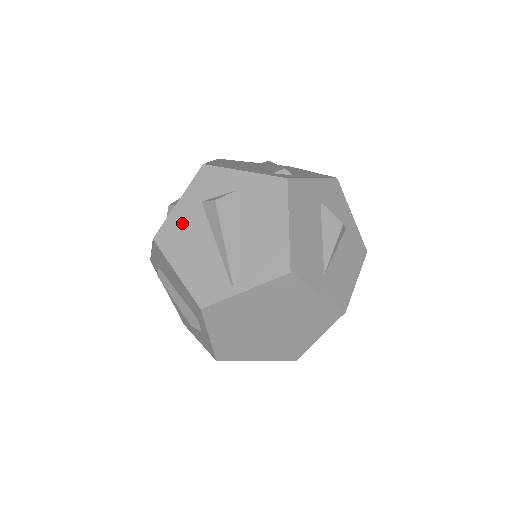
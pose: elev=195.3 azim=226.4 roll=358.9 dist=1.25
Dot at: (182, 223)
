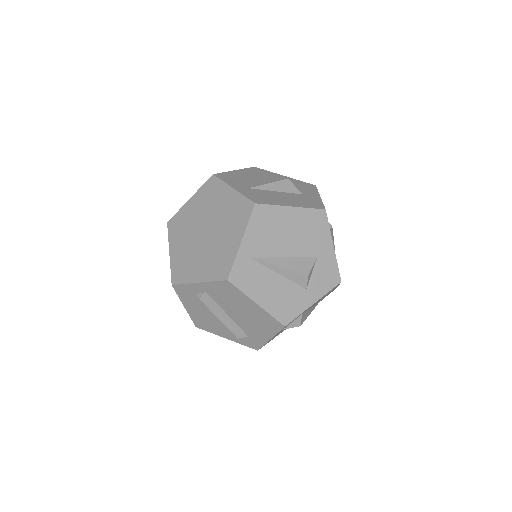
Dot at: occluded
